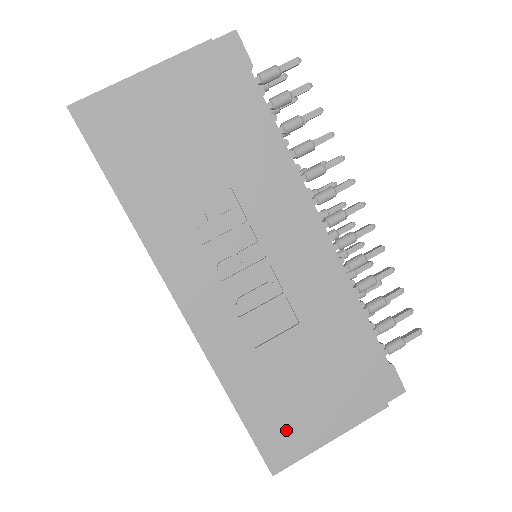
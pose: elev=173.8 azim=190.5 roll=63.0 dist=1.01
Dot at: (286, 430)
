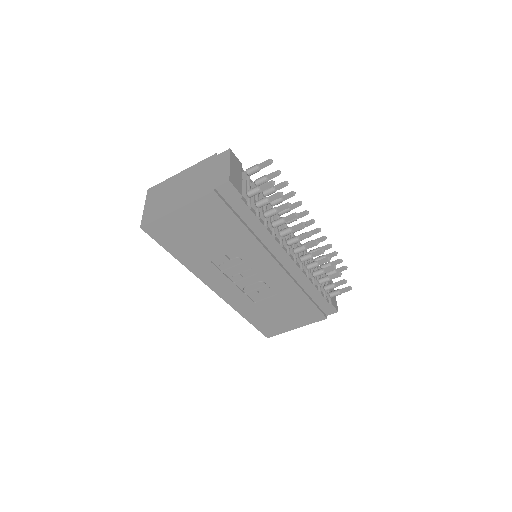
Dot at: (273, 326)
